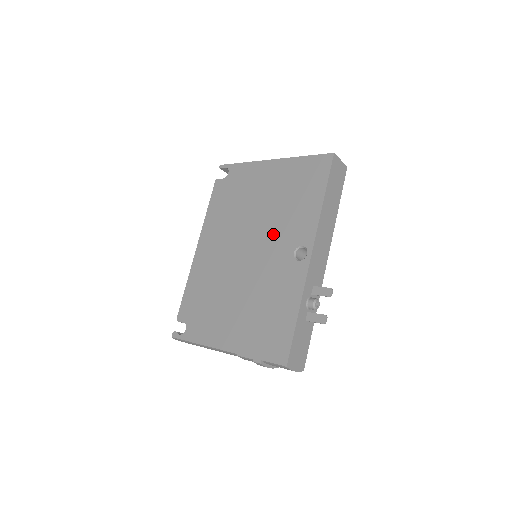
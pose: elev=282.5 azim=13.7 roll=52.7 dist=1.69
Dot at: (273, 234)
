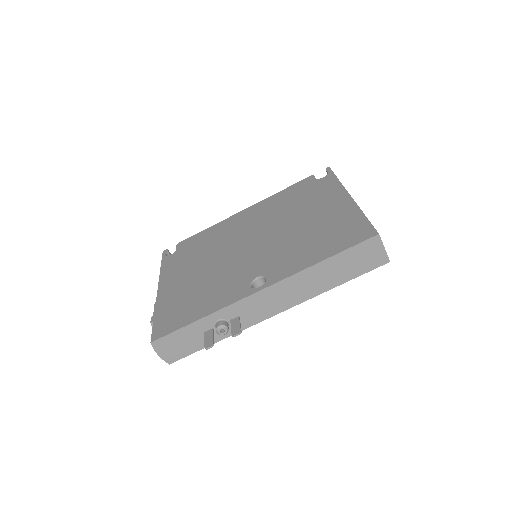
Dot at: (271, 250)
